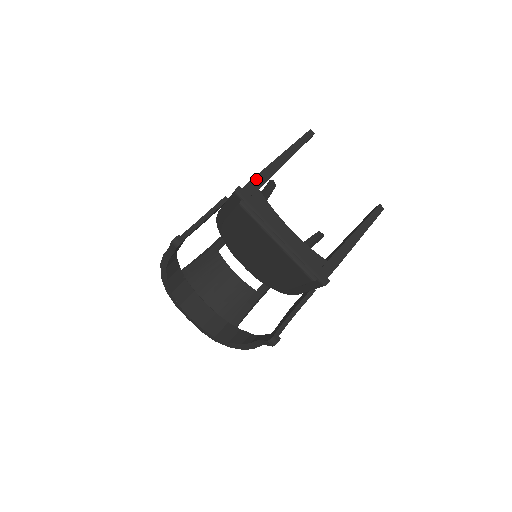
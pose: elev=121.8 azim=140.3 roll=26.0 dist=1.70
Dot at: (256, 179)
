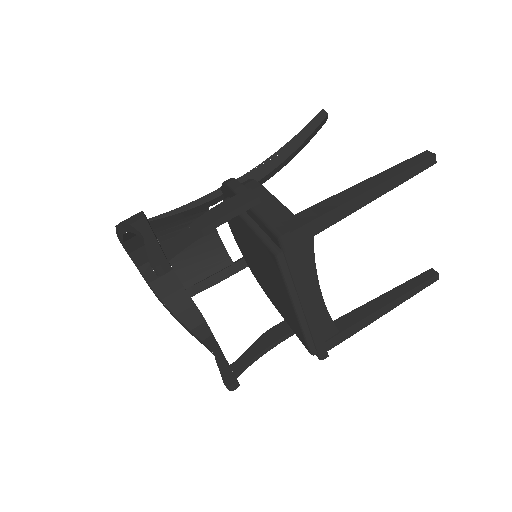
Dot at: (318, 221)
